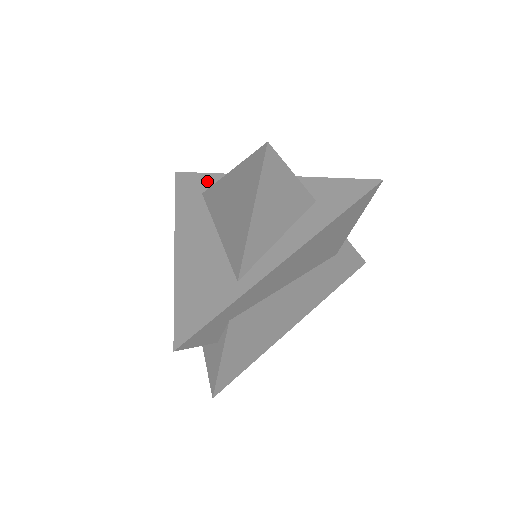
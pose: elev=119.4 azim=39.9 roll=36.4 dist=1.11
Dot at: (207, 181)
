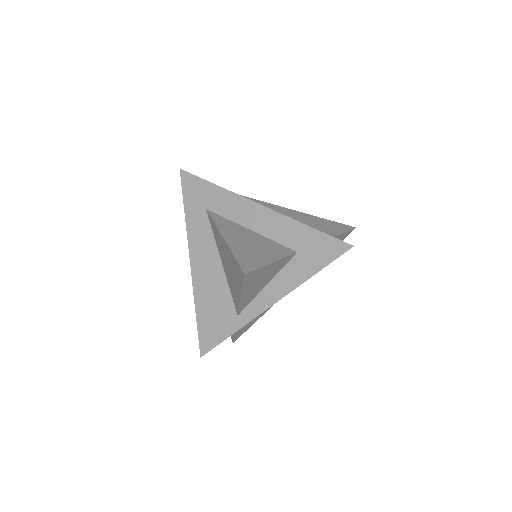
Dot at: (209, 193)
